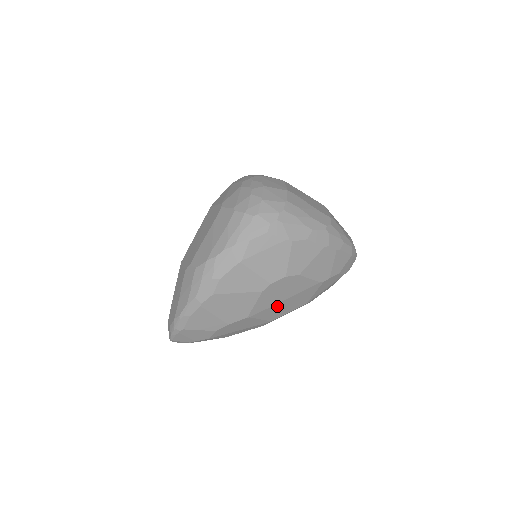
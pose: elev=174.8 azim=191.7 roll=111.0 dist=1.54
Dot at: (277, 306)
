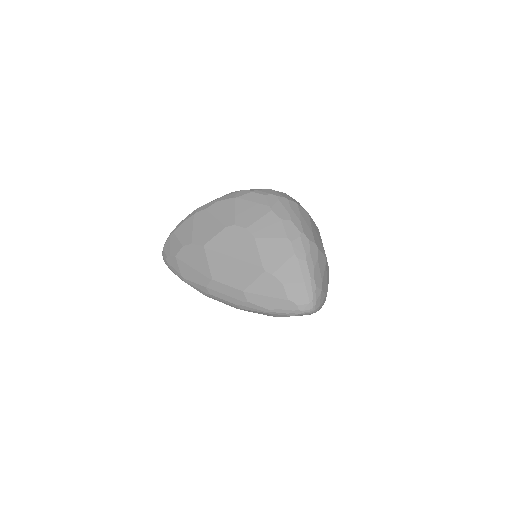
Dot at: (225, 260)
